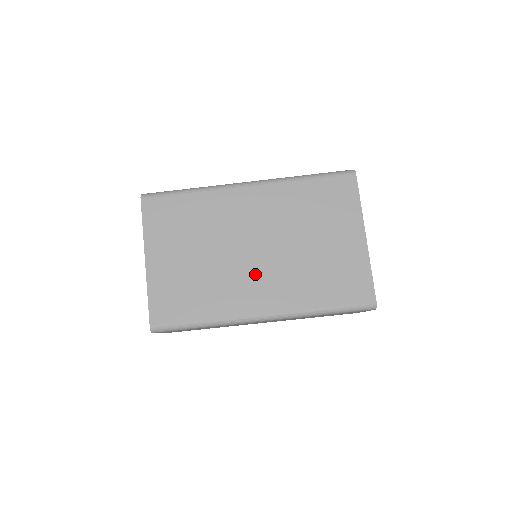
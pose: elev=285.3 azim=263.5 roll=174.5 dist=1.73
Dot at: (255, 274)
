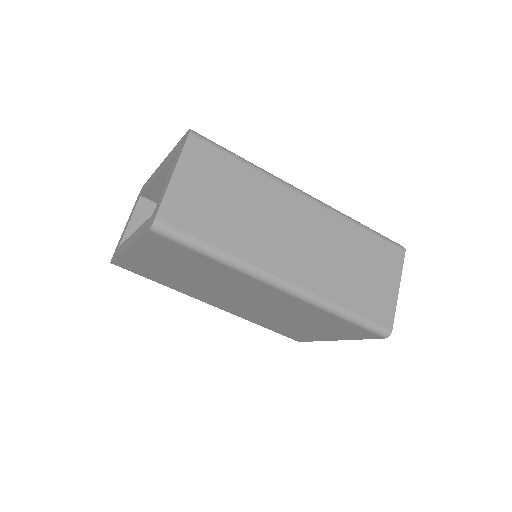
Dot at: (227, 301)
